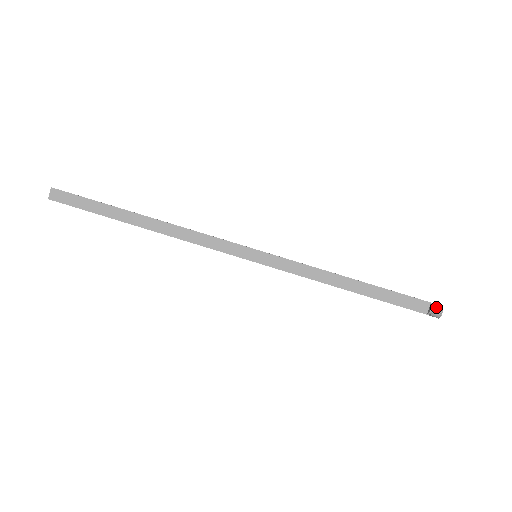
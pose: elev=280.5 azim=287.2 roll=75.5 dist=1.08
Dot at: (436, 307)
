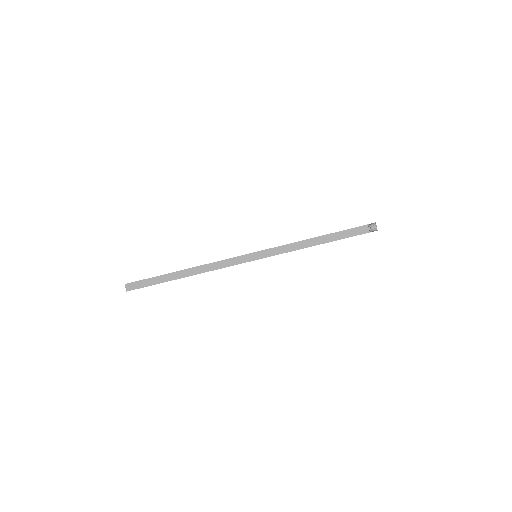
Dot at: (371, 225)
